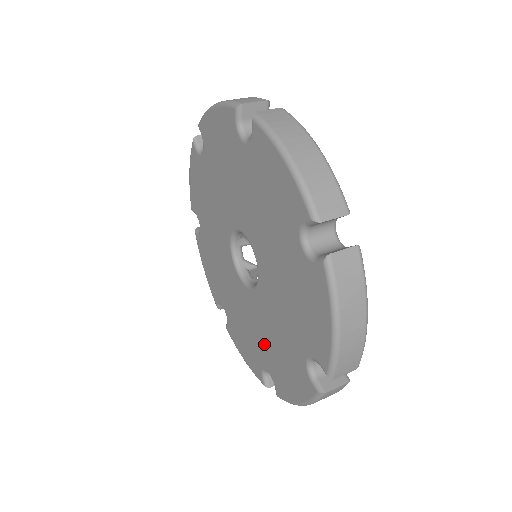
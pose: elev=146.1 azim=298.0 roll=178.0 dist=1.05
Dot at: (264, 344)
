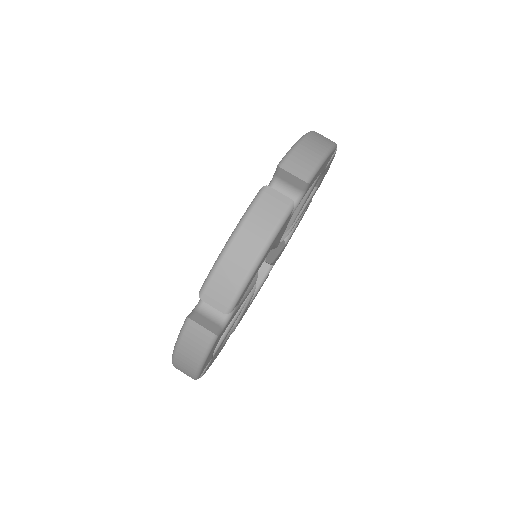
Dot at: occluded
